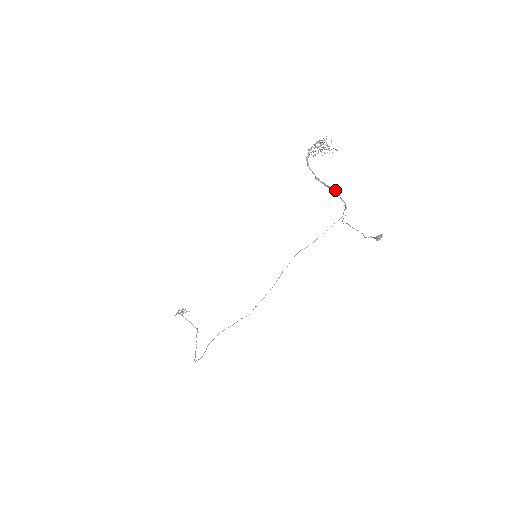
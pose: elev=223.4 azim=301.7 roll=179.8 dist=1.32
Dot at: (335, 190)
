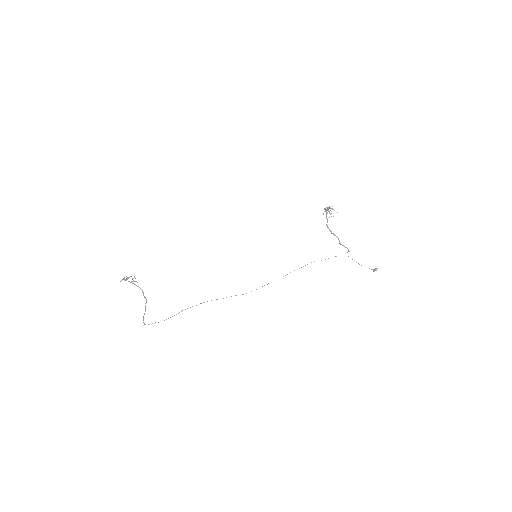
Dot at: (337, 237)
